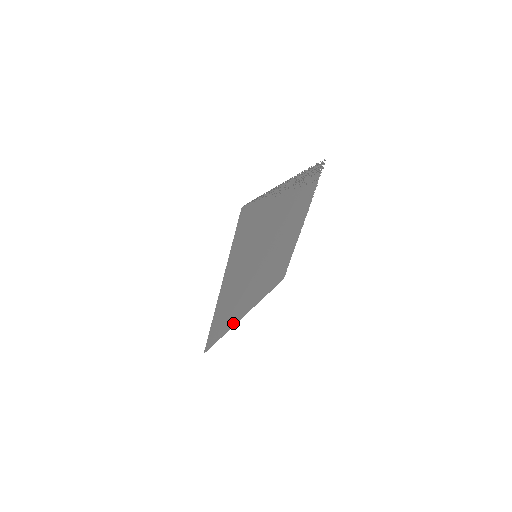
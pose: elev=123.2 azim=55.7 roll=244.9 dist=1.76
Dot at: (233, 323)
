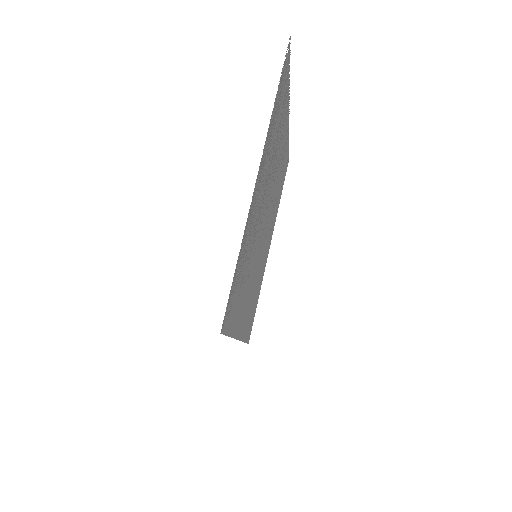
Dot at: (260, 285)
